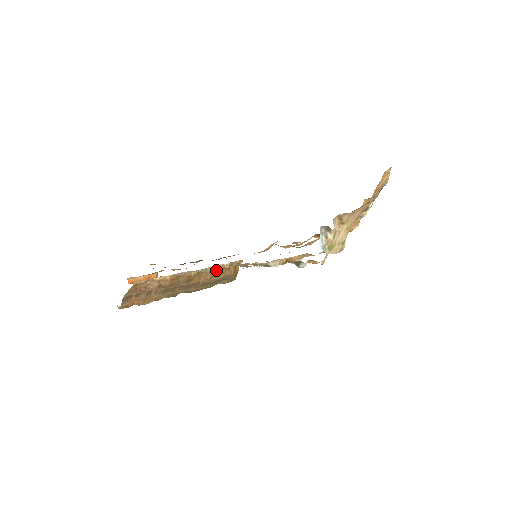
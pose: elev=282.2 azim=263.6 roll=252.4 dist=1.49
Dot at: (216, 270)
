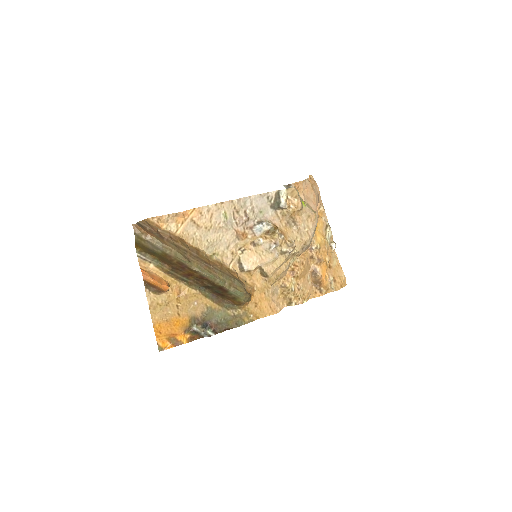
Dot at: (218, 223)
